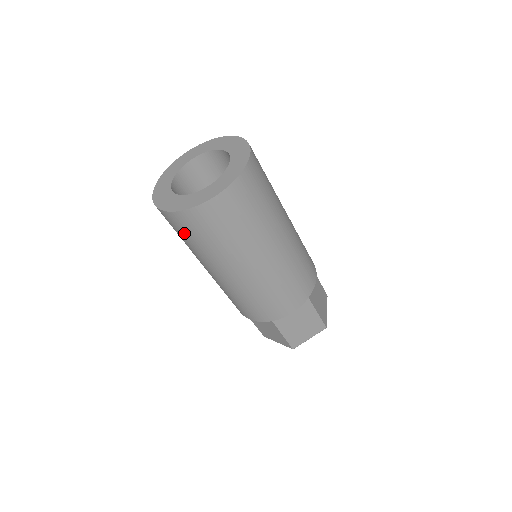
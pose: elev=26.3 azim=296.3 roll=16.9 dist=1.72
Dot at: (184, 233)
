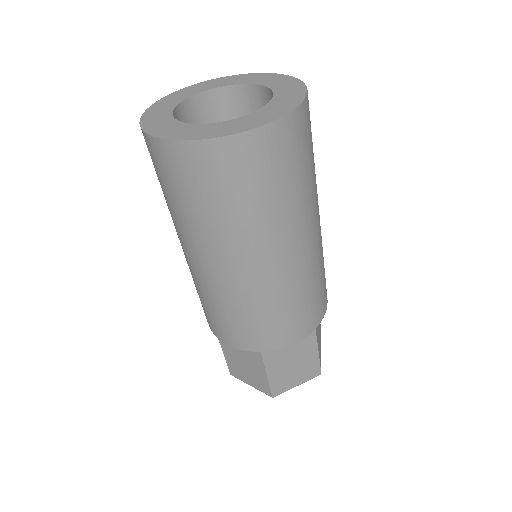
Dot at: (182, 185)
